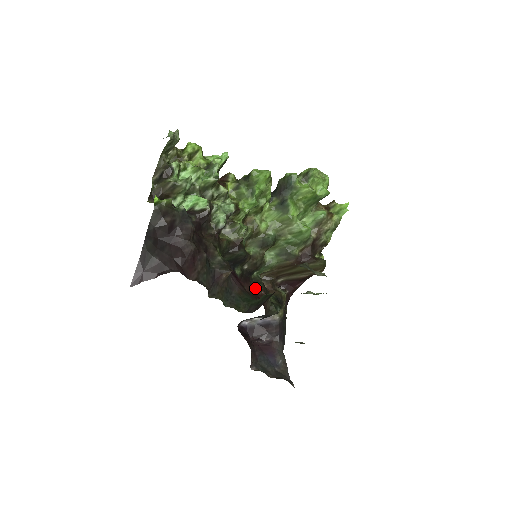
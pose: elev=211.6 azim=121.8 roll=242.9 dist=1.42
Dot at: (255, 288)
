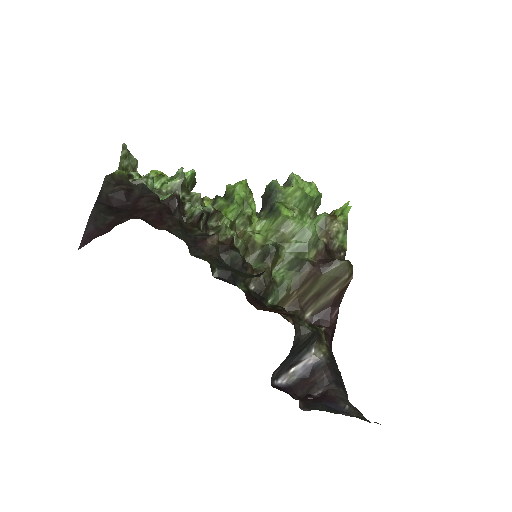
Dot at: (272, 310)
